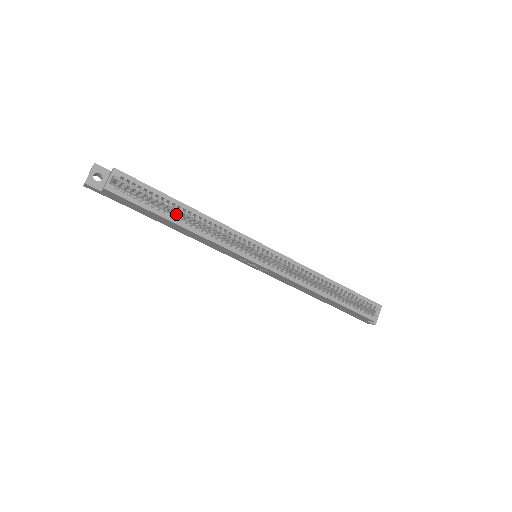
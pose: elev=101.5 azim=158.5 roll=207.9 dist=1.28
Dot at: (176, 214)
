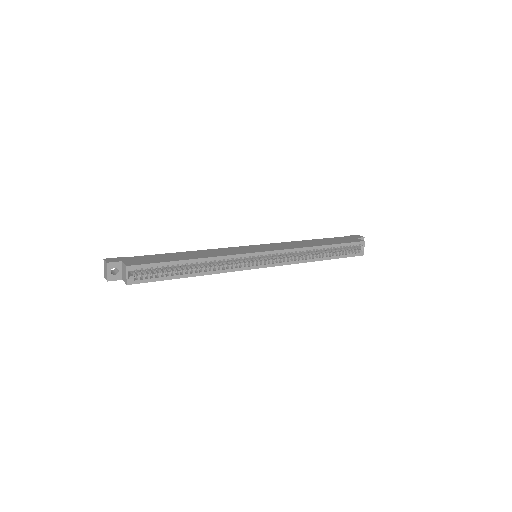
Dot at: occluded
